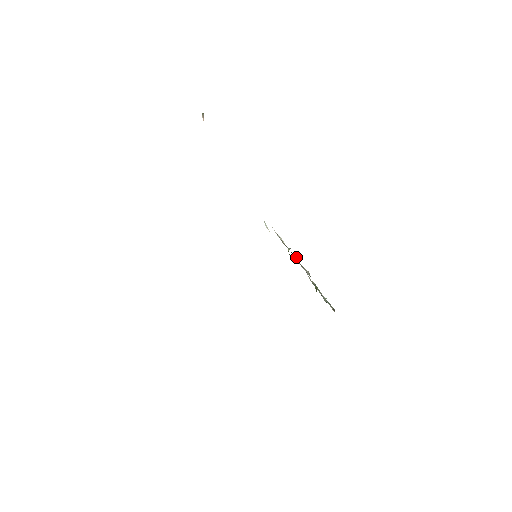
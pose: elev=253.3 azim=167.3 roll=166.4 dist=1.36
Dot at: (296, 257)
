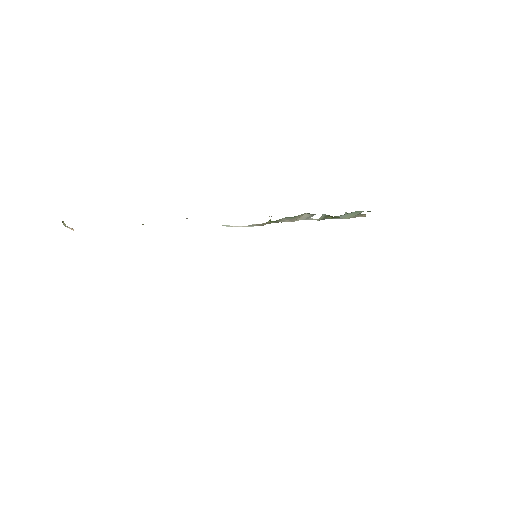
Dot at: (282, 220)
